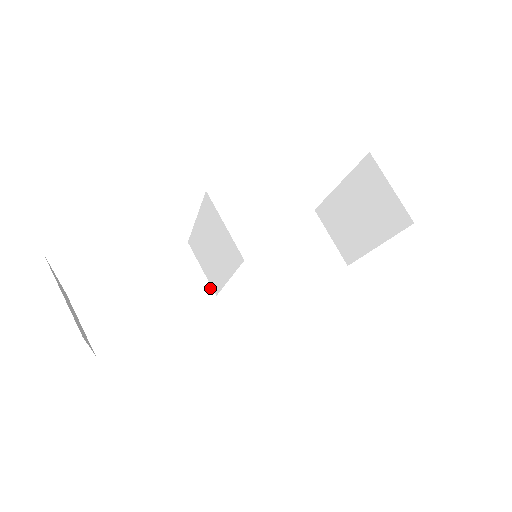
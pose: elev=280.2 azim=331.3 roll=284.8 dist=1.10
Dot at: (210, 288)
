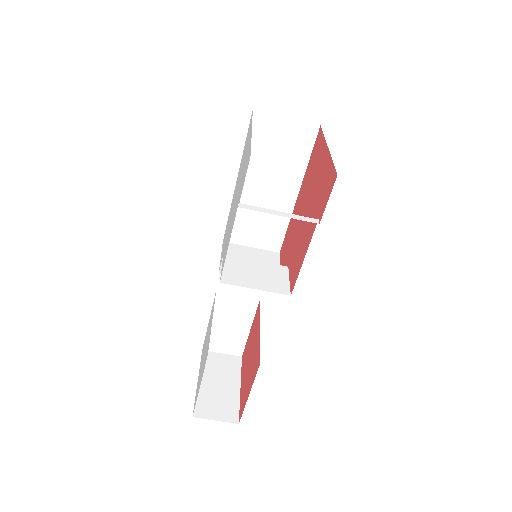
Dot at: (253, 297)
